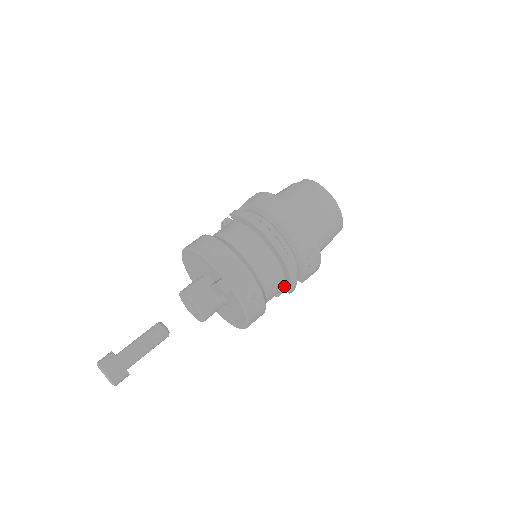
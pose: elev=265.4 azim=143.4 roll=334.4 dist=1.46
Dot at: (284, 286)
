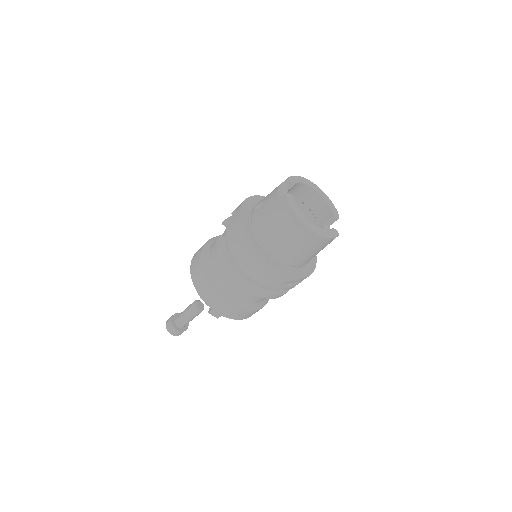
Dot at: occluded
